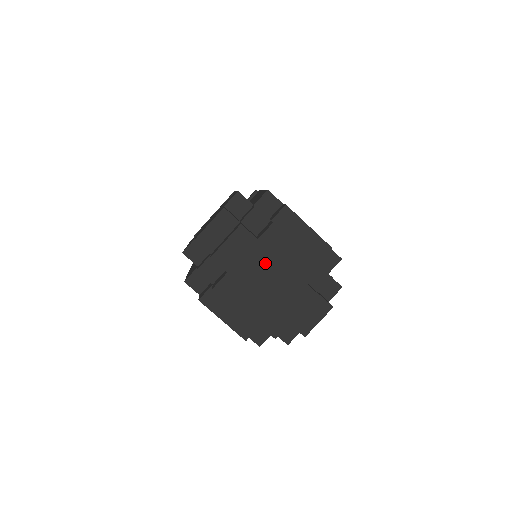
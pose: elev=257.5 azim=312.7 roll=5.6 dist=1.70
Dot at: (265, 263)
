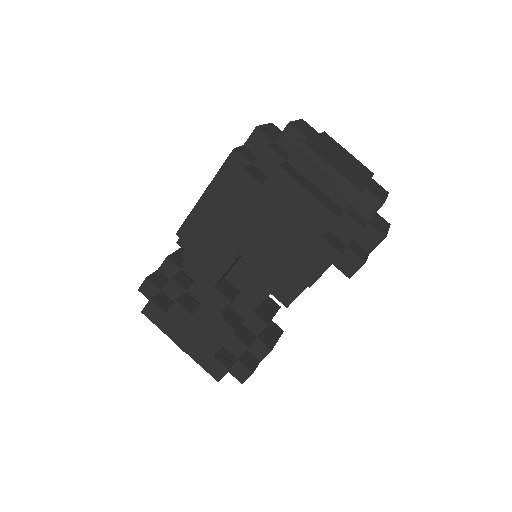
Dot at: (333, 149)
